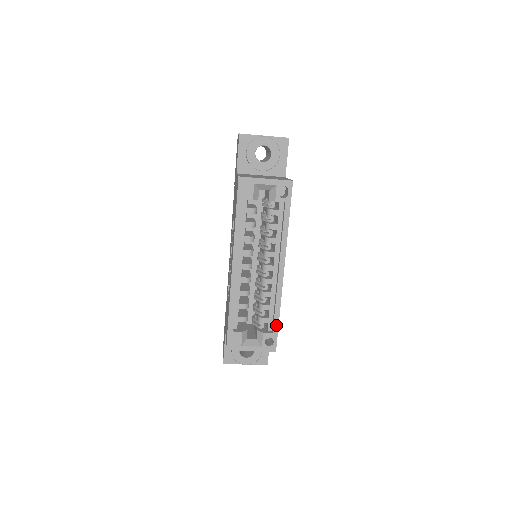
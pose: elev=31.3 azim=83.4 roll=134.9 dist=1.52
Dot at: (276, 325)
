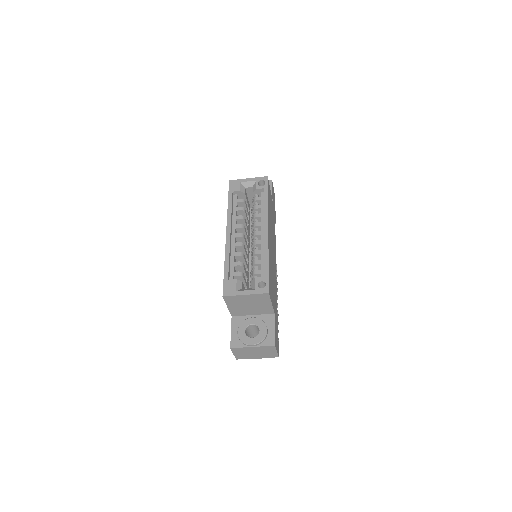
Dot at: (266, 270)
